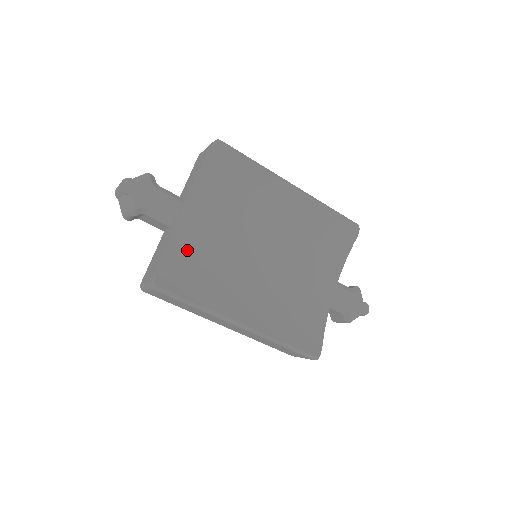
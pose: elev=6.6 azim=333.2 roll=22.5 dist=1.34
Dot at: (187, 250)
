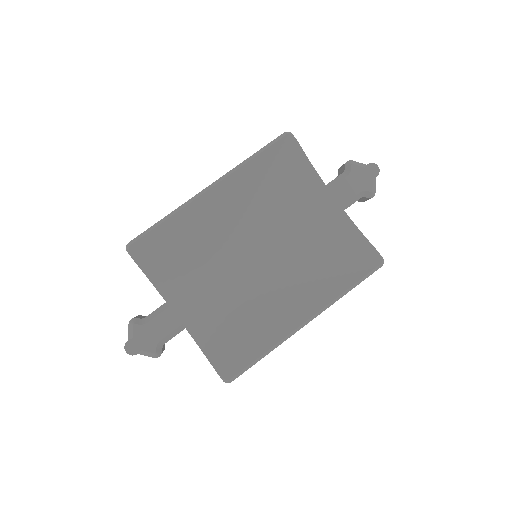
Dot at: (214, 330)
